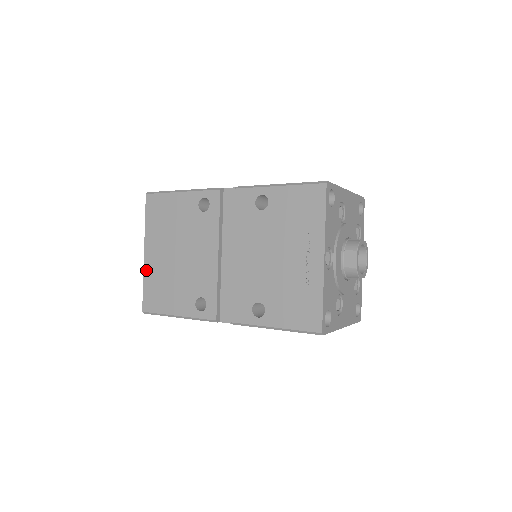
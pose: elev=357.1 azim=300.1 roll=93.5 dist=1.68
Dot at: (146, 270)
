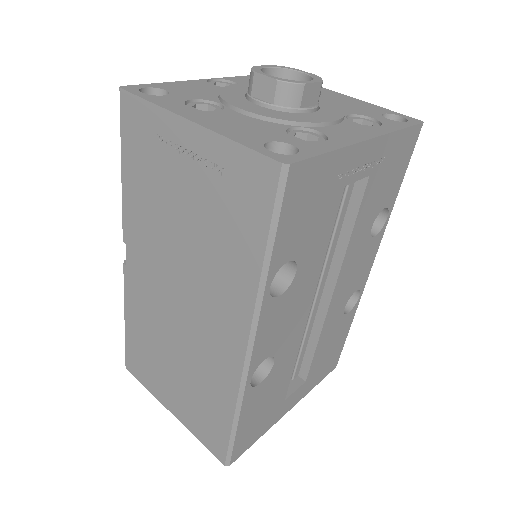
Dot at: occluded
